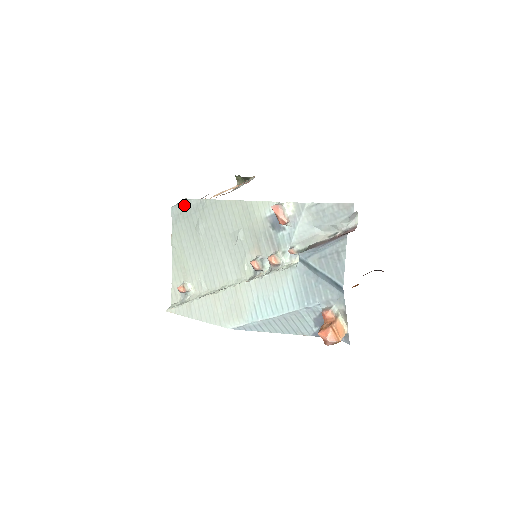
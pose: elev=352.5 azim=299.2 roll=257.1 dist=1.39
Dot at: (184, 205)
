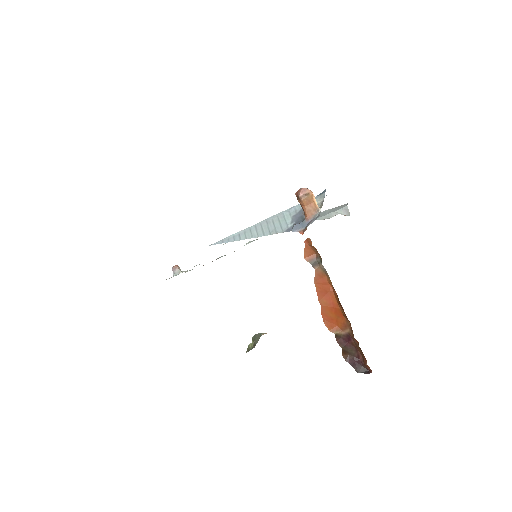
Dot at: occluded
